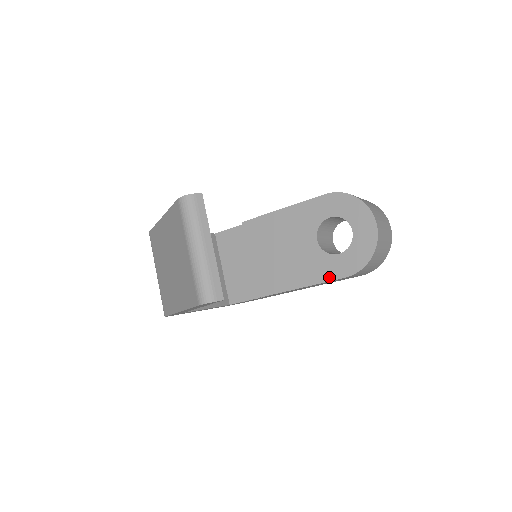
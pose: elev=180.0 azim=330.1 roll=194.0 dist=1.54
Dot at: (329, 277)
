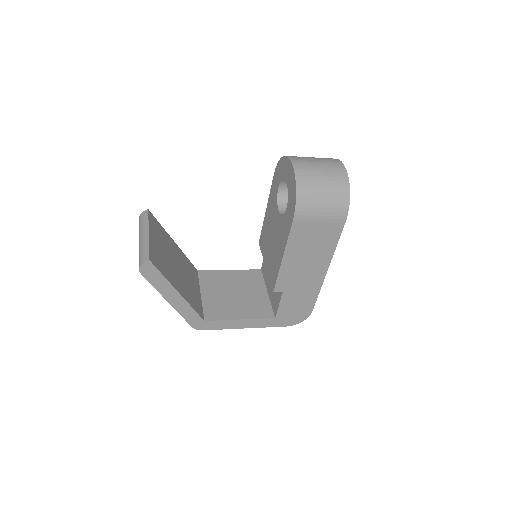
Dot at: (288, 231)
